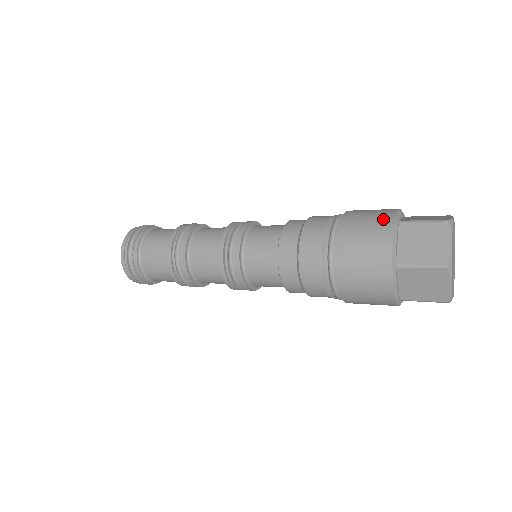
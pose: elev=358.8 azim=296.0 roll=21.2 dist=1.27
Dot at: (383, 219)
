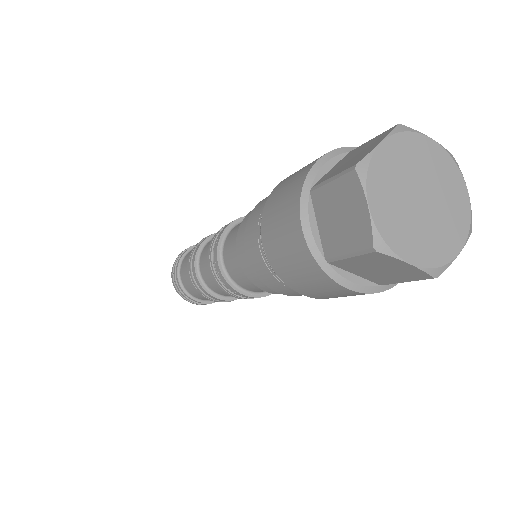
Dot at: (291, 196)
